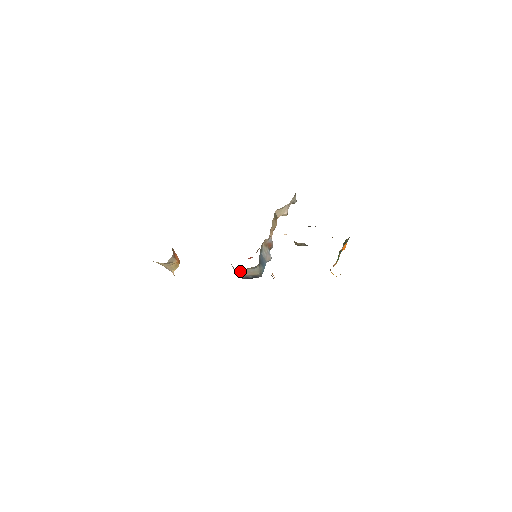
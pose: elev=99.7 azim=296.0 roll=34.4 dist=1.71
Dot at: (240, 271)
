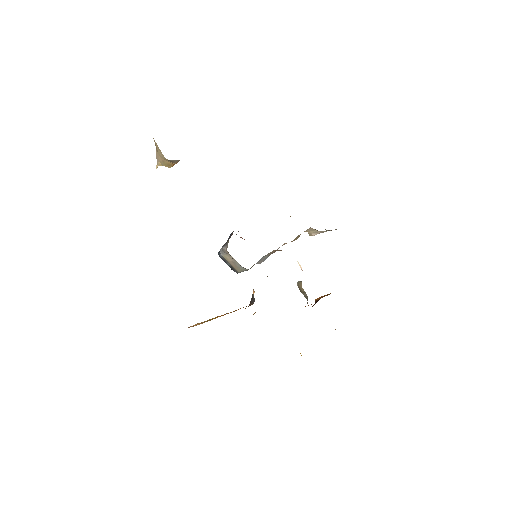
Dot at: (228, 253)
